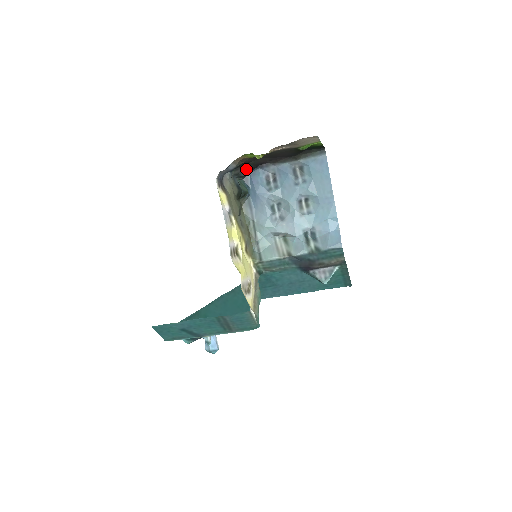
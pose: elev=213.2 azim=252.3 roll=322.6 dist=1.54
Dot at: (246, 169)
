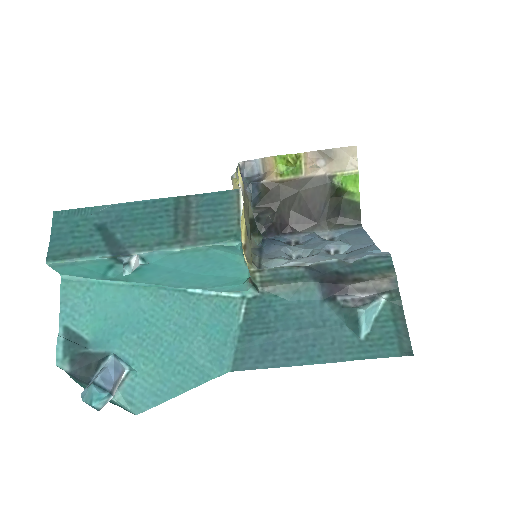
Dot at: (268, 210)
